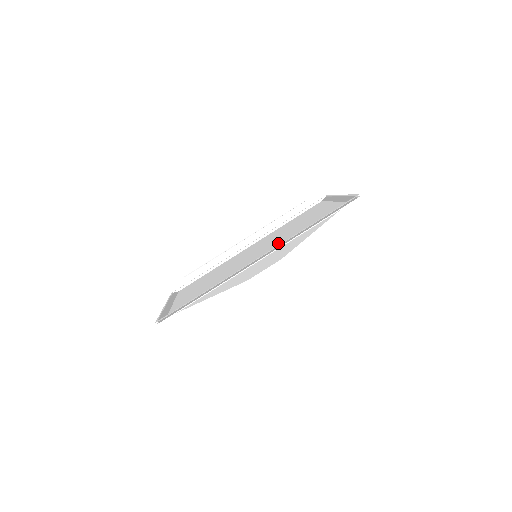
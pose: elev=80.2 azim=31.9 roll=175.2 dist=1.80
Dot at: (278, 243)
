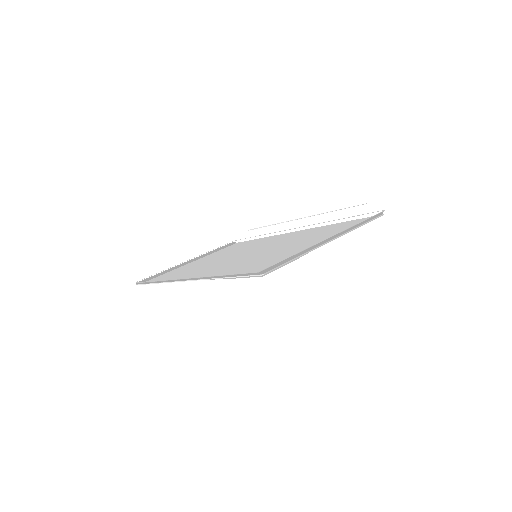
Dot at: (222, 268)
